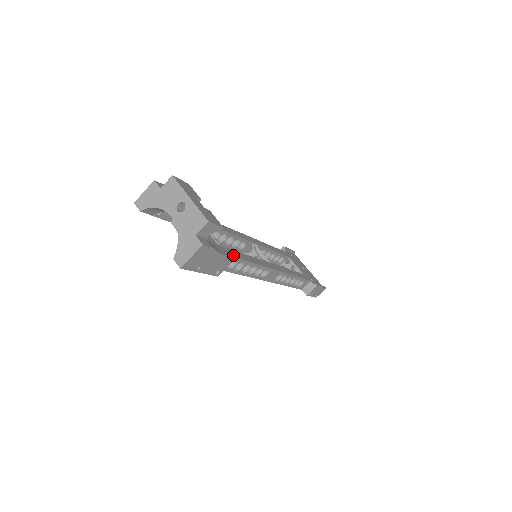
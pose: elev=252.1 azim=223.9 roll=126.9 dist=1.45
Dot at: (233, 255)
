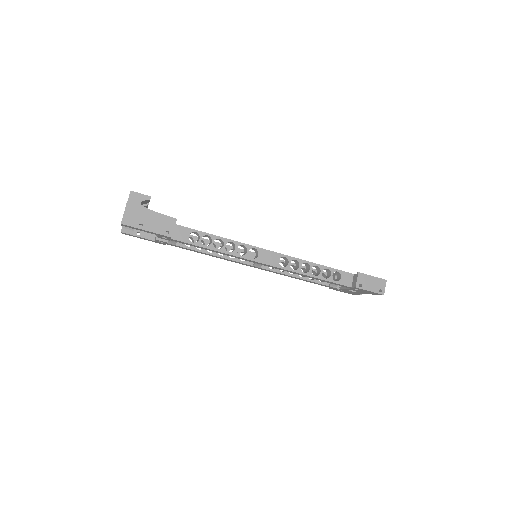
Dot at: (190, 228)
